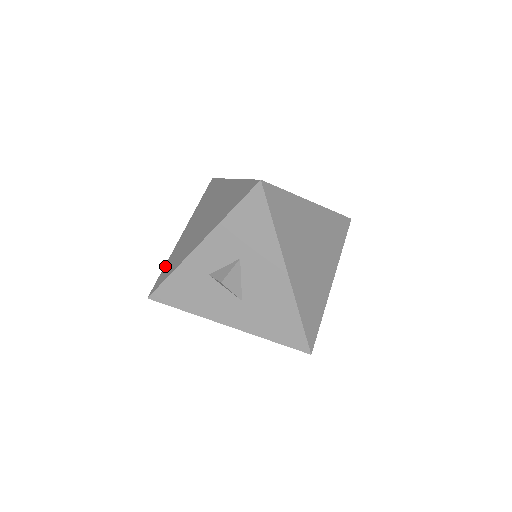
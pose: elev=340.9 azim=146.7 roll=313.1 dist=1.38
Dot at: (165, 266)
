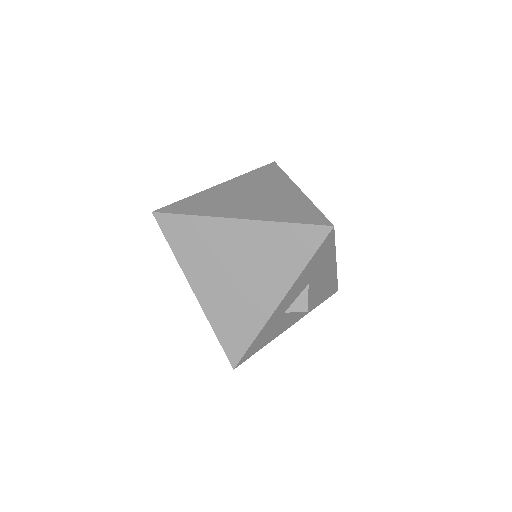
Dot at: (218, 334)
